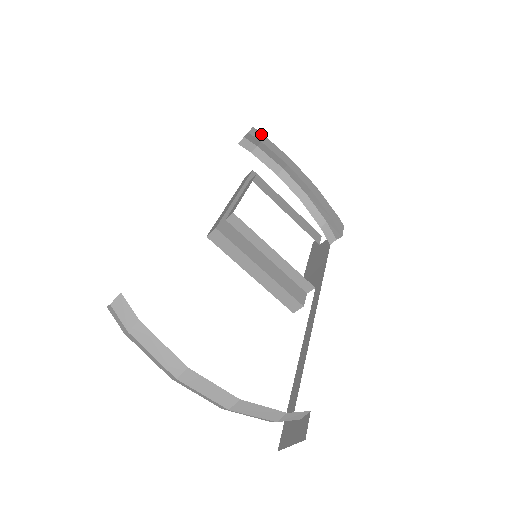
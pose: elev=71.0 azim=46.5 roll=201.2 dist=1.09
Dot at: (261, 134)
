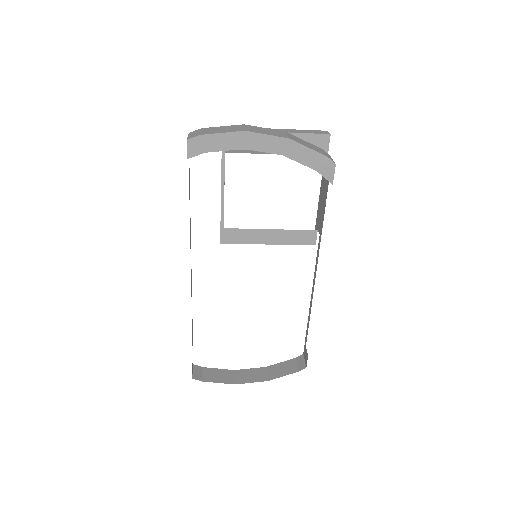
Dot at: (199, 138)
